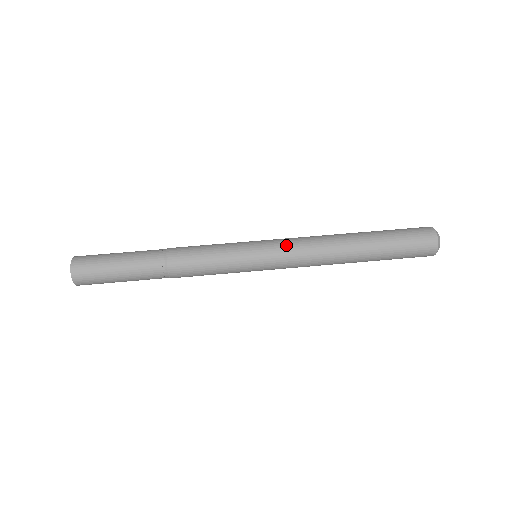
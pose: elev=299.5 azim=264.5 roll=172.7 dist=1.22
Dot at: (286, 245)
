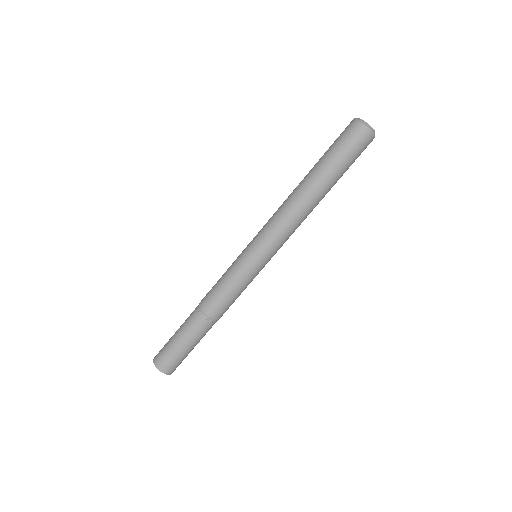
Dot at: (280, 244)
